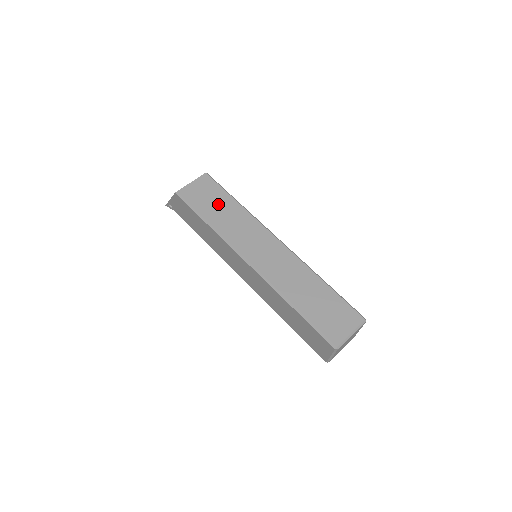
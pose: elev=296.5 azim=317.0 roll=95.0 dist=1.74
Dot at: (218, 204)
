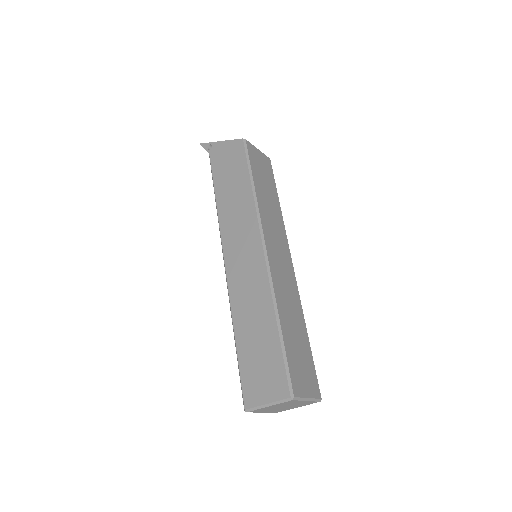
Dot at: (267, 185)
